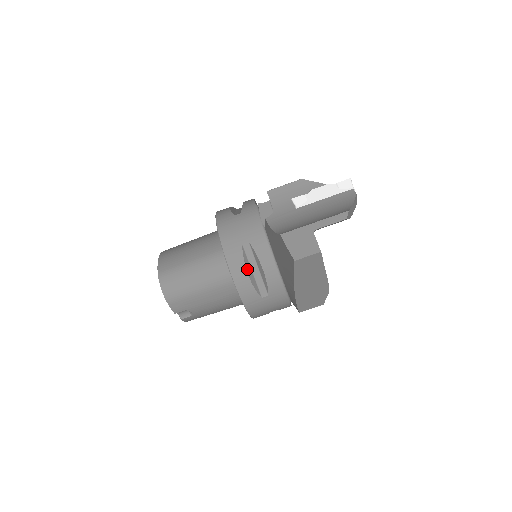
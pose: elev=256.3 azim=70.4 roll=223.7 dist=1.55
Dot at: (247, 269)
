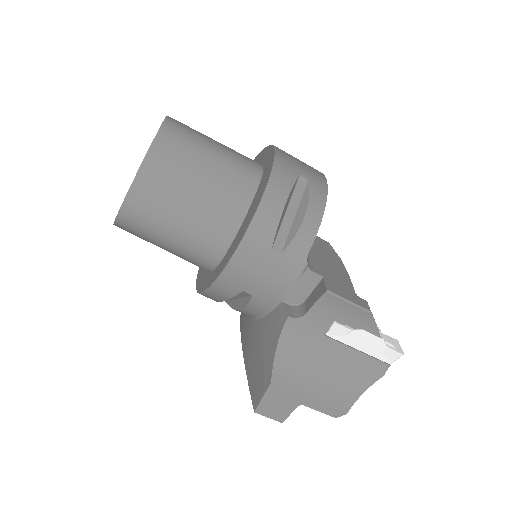
Dot at: (225, 299)
